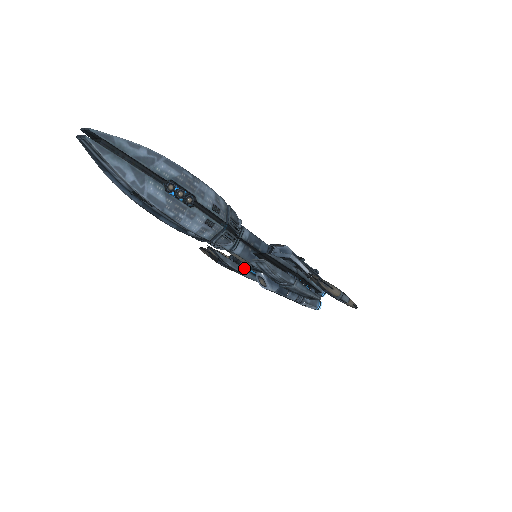
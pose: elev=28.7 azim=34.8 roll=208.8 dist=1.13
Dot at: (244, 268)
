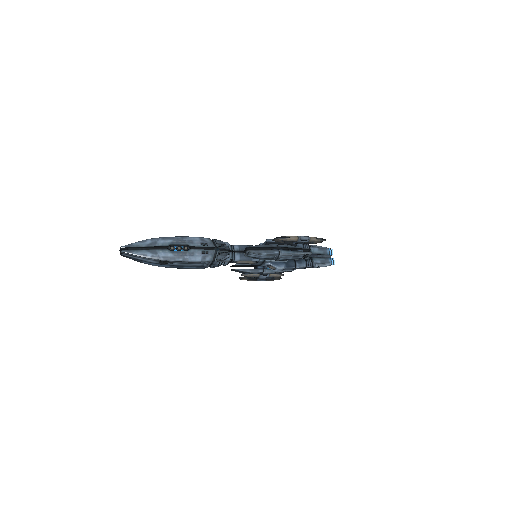
Dot at: (262, 269)
